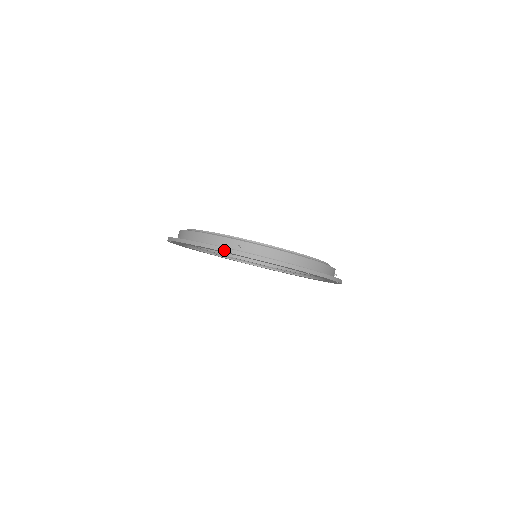
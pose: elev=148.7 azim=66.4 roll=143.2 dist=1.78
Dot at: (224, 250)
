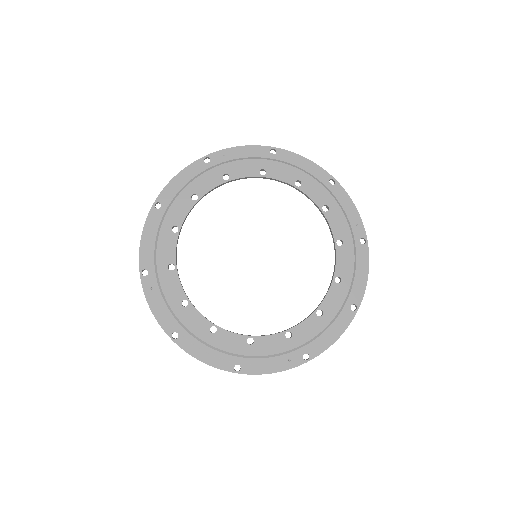
Dot at: occluded
